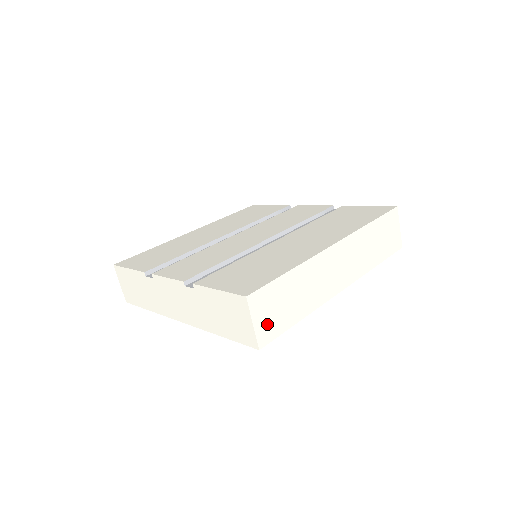
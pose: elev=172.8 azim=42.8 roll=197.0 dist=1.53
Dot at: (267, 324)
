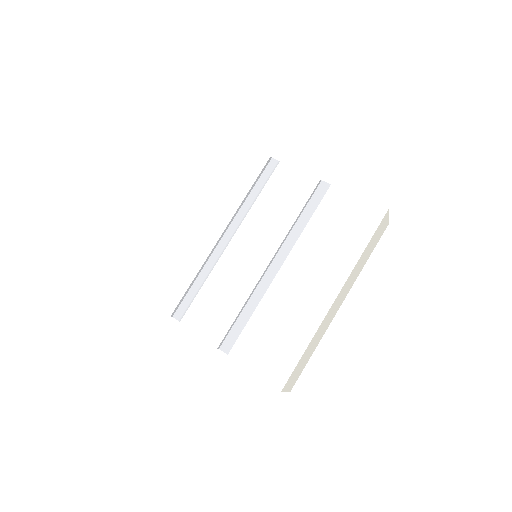
Dot at: (294, 381)
